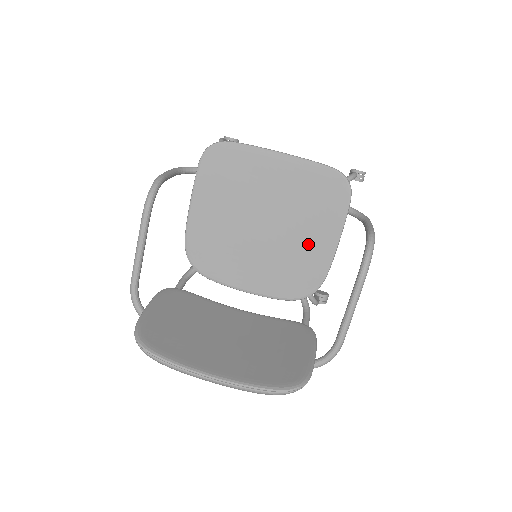
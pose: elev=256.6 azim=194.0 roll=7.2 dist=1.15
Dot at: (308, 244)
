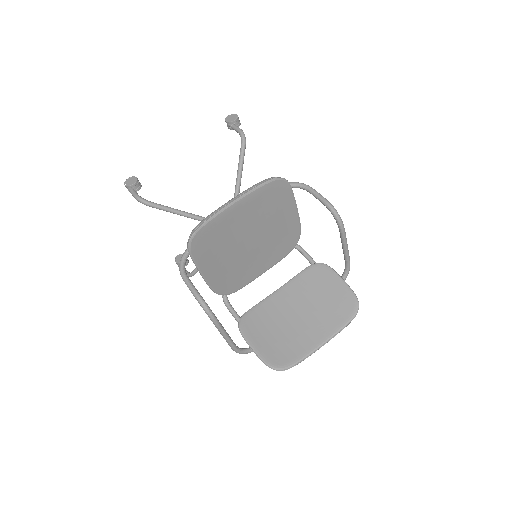
Dot at: (281, 225)
